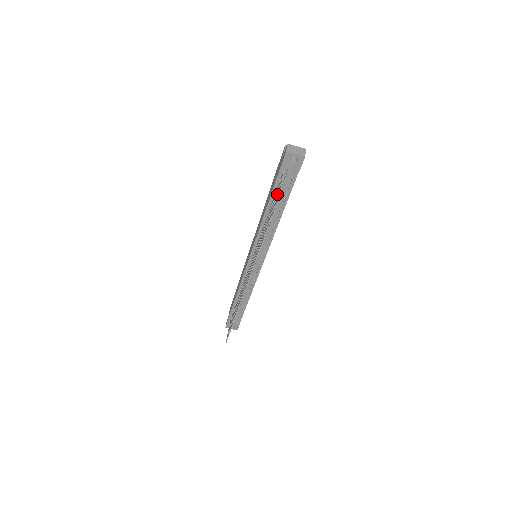
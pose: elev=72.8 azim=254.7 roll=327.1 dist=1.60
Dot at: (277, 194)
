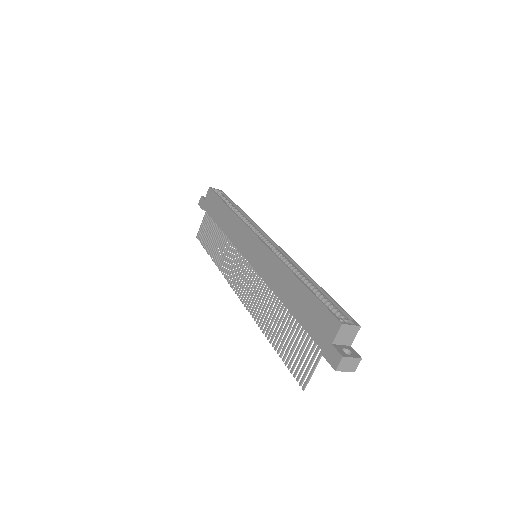
Dot at: (303, 359)
